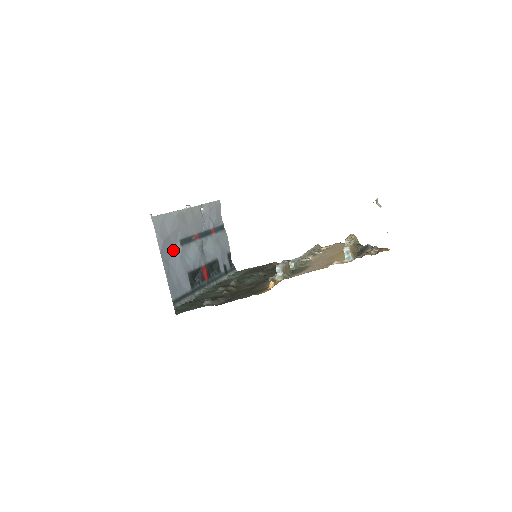
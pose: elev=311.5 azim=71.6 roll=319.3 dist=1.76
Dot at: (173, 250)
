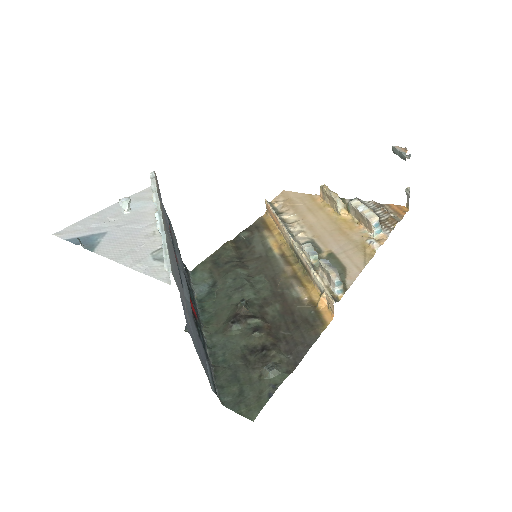
Dot at: (182, 305)
